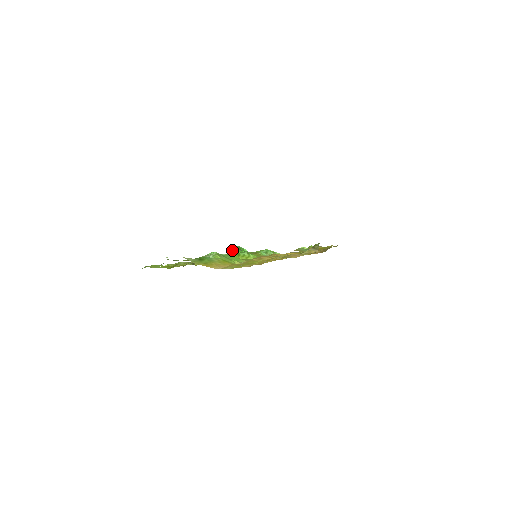
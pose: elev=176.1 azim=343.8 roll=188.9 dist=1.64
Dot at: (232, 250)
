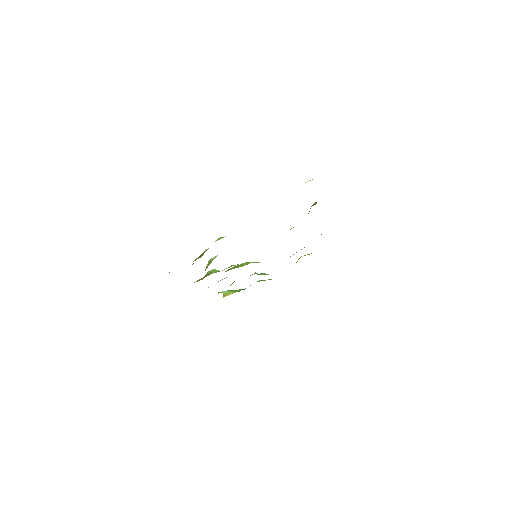
Dot at: occluded
